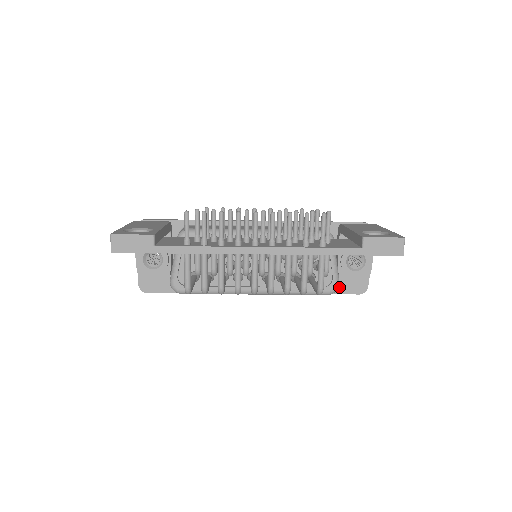
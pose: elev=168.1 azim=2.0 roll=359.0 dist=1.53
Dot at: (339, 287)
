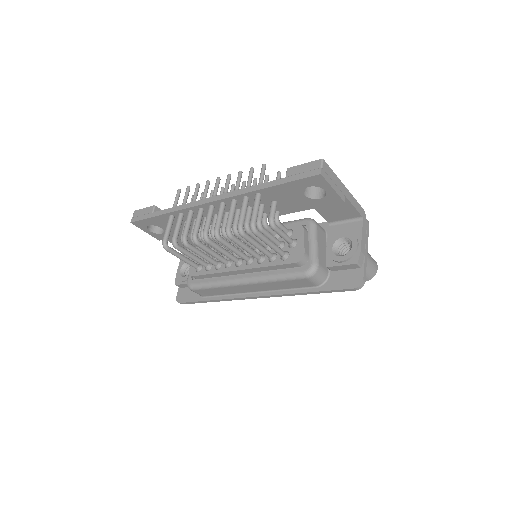
Dot at: (332, 283)
